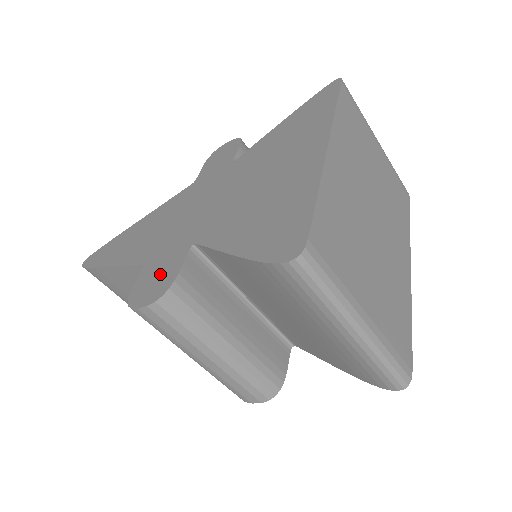
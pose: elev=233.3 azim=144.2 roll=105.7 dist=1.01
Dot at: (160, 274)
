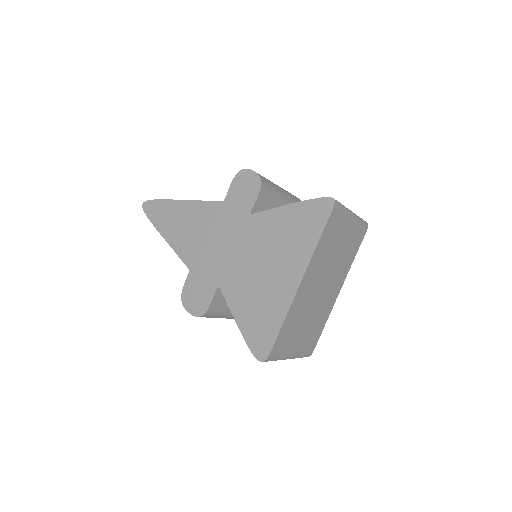
Dot at: (199, 294)
